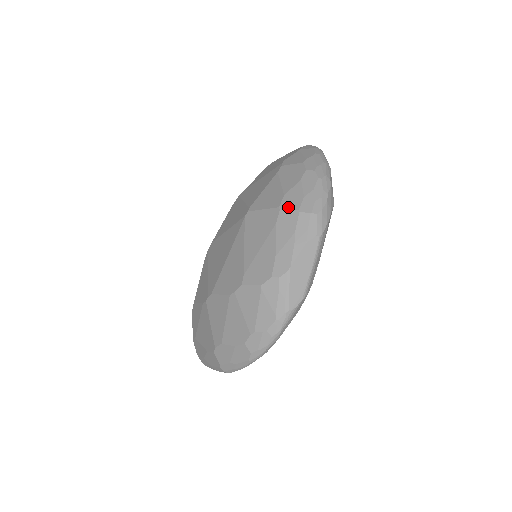
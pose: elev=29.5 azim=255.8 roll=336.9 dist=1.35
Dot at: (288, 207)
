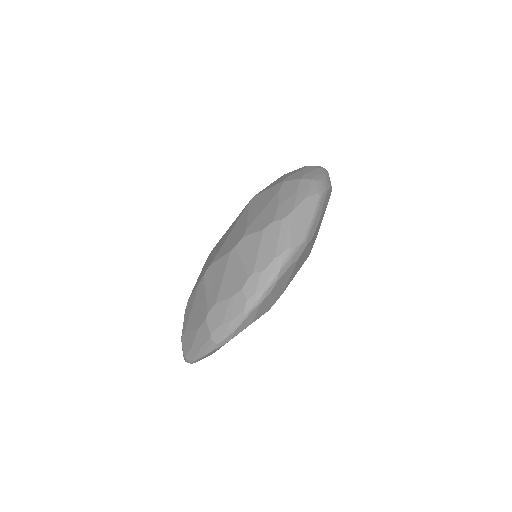
Dot at: (291, 179)
